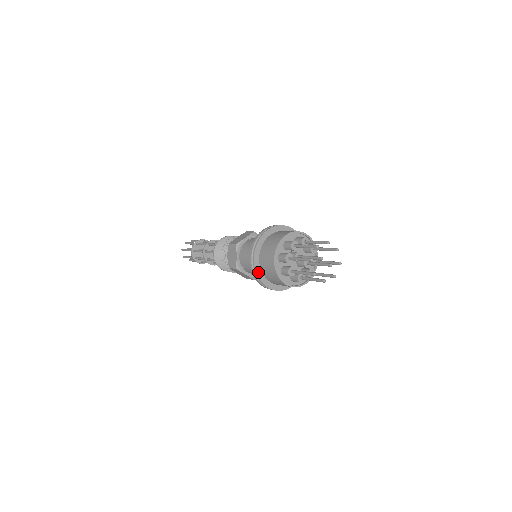
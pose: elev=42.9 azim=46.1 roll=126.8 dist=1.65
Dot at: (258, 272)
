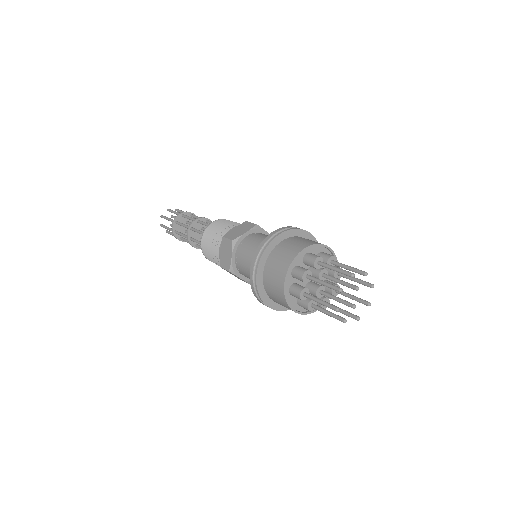
Dot at: (268, 249)
